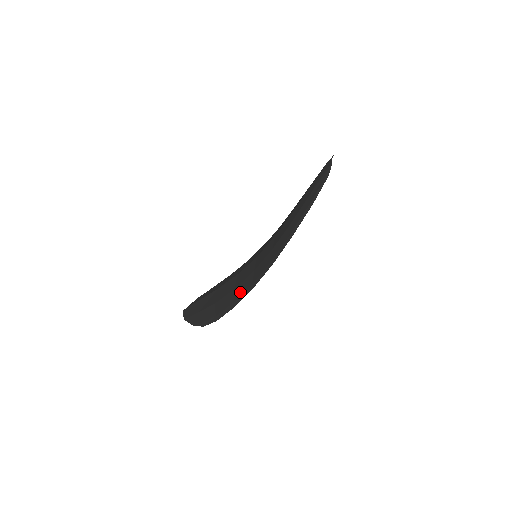
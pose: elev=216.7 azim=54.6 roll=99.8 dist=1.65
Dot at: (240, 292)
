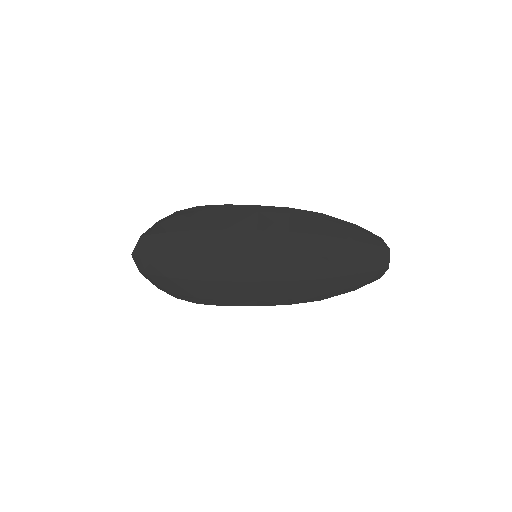
Dot at: (237, 296)
